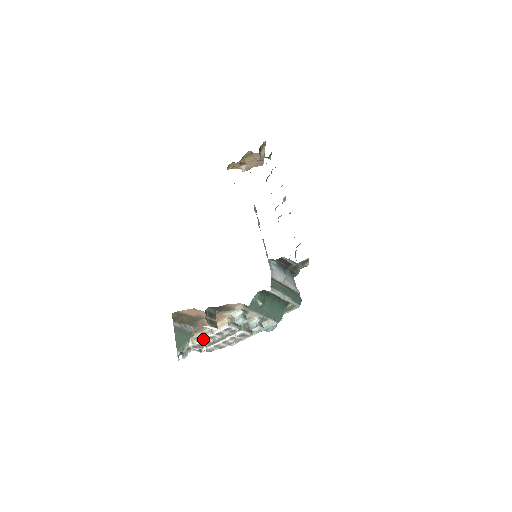
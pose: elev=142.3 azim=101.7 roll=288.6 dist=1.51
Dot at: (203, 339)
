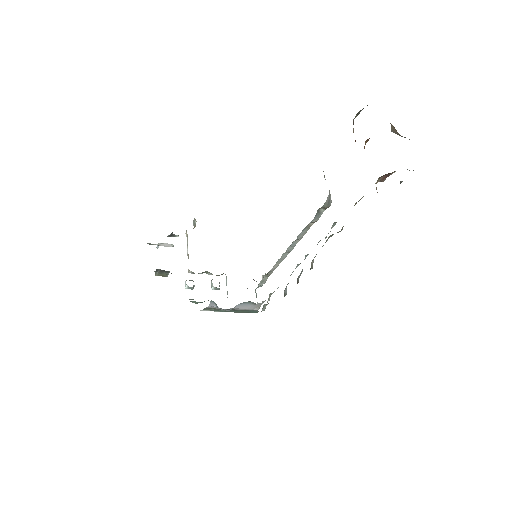
Dot at: (187, 246)
